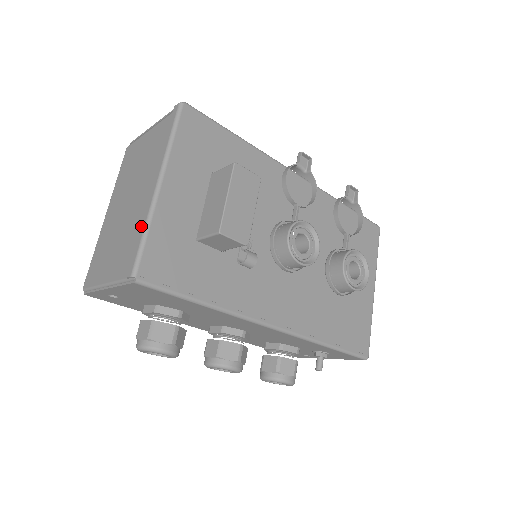
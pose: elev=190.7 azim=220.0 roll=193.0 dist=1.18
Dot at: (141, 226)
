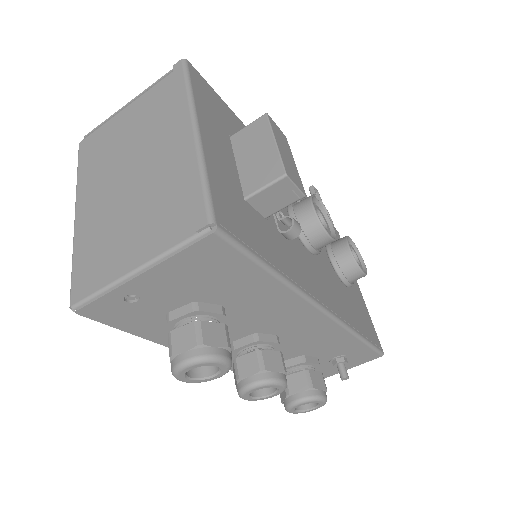
Dot at: (191, 173)
